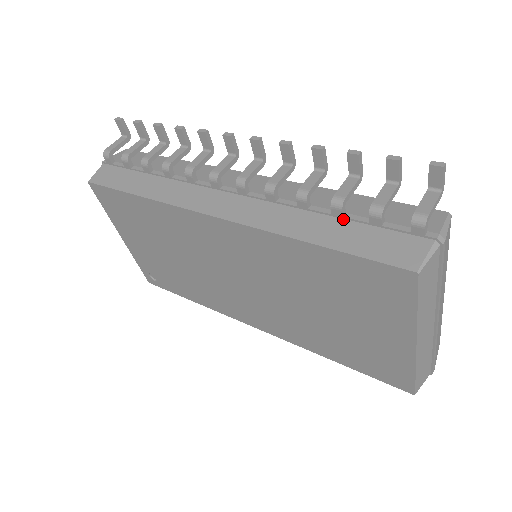
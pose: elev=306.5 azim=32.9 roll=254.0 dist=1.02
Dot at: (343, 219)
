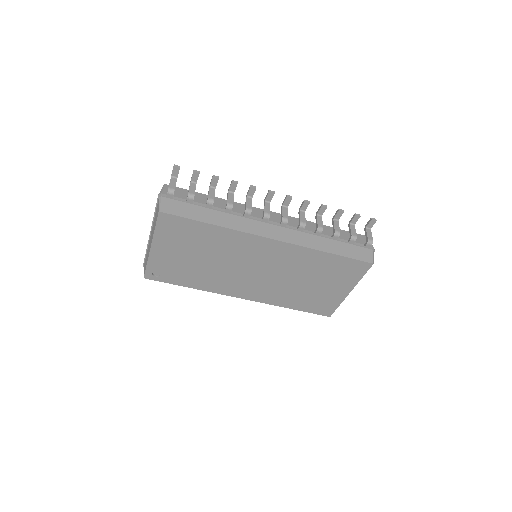
Dot at: (337, 241)
